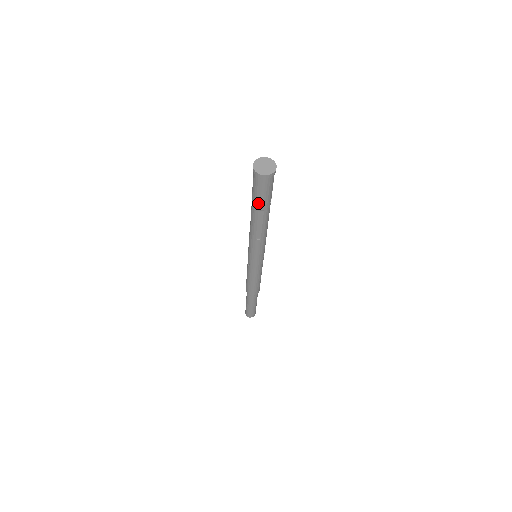
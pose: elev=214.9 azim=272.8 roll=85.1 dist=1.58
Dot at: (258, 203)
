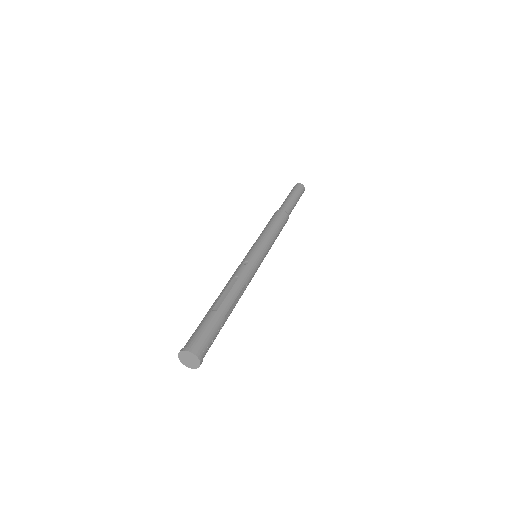
Dot at: occluded
